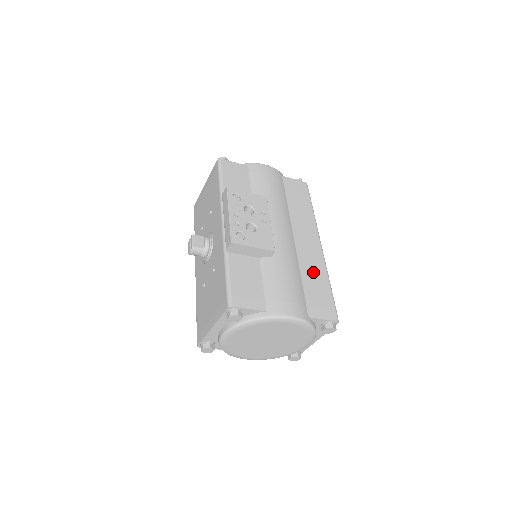
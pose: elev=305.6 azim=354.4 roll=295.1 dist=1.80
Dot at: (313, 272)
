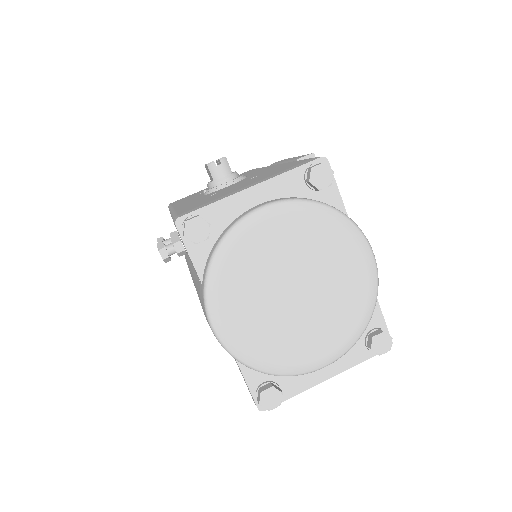
Dot at: occluded
